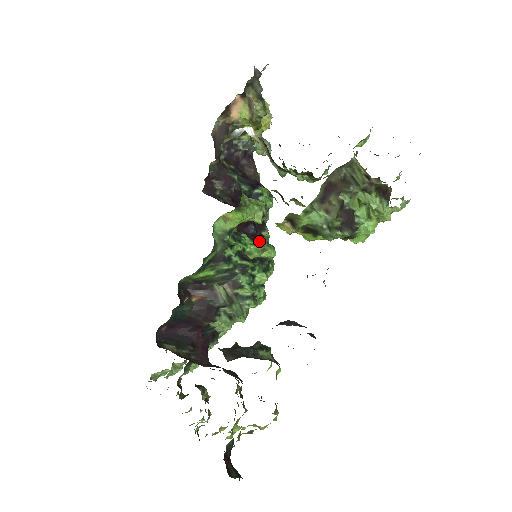
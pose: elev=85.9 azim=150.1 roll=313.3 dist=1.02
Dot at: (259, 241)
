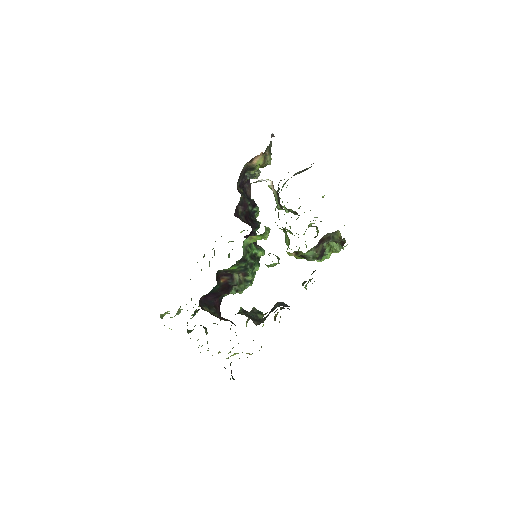
Dot at: (255, 244)
